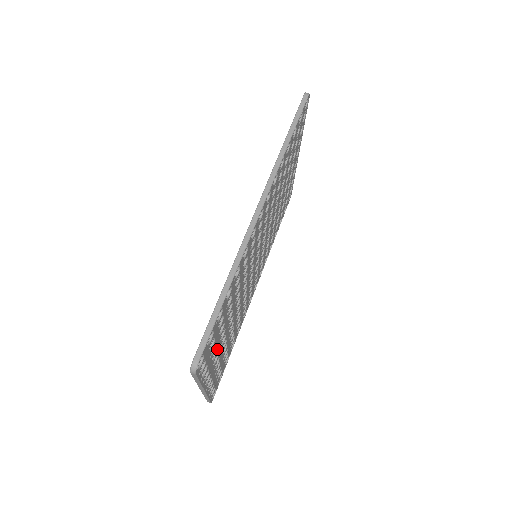
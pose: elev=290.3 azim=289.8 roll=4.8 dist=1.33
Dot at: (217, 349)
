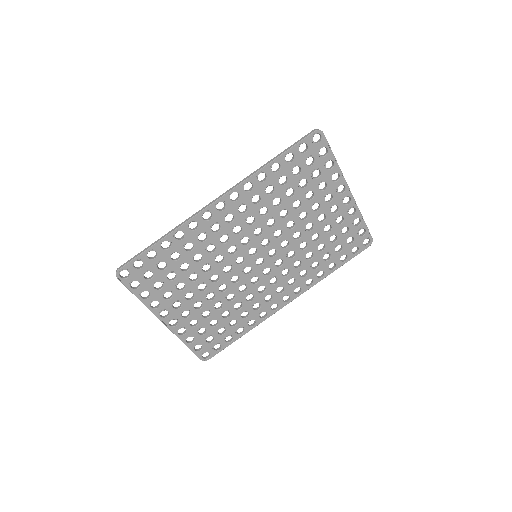
Dot at: (173, 293)
